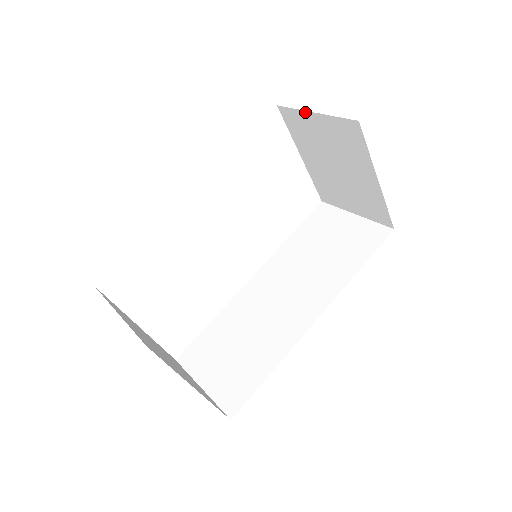
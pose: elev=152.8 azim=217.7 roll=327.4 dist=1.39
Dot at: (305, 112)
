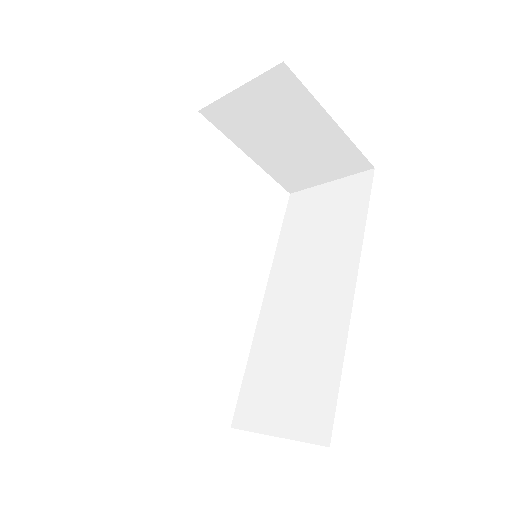
Dot at: (228, 96)
